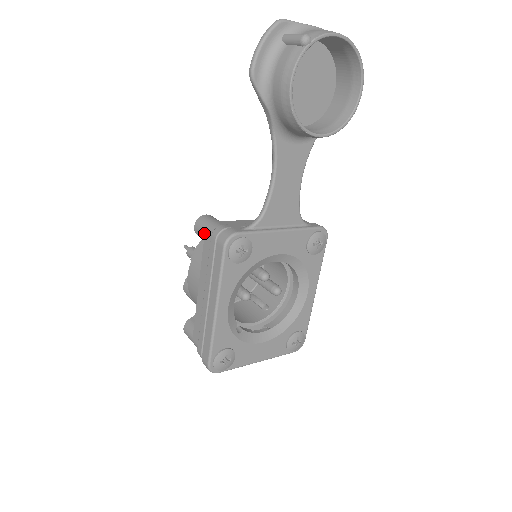
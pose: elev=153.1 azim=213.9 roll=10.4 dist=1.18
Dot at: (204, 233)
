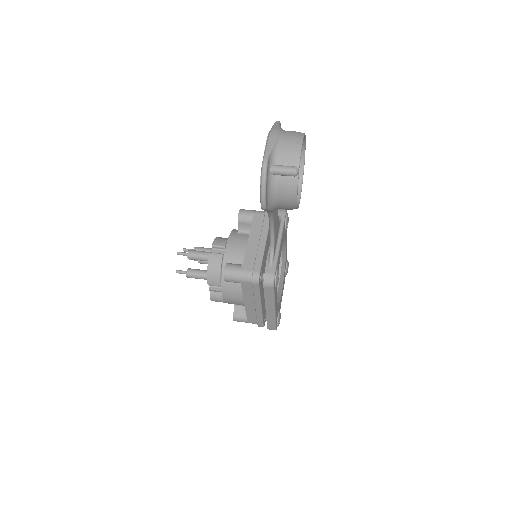
Dot at: (240, 282)
